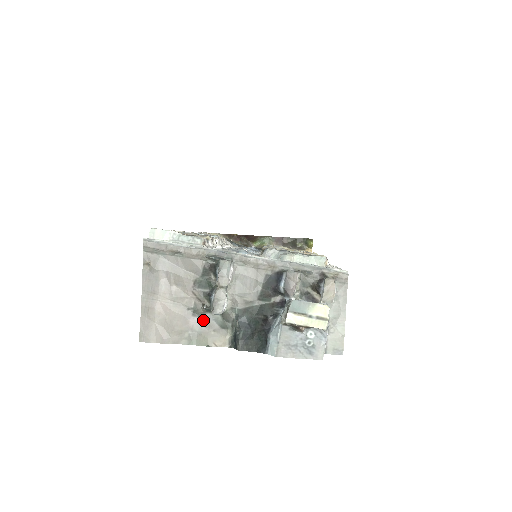
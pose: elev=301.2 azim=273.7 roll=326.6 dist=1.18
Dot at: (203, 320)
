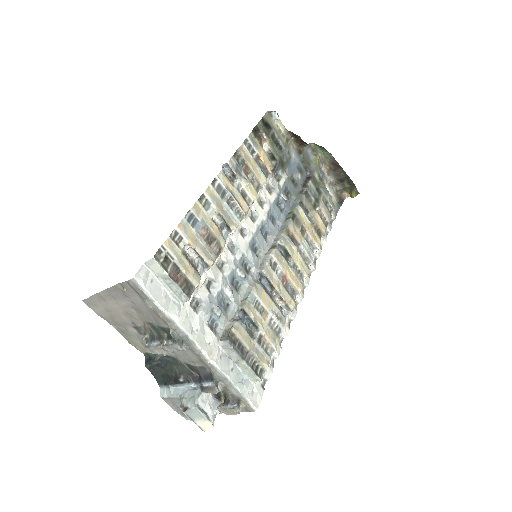
Dot at: (139, 334)
